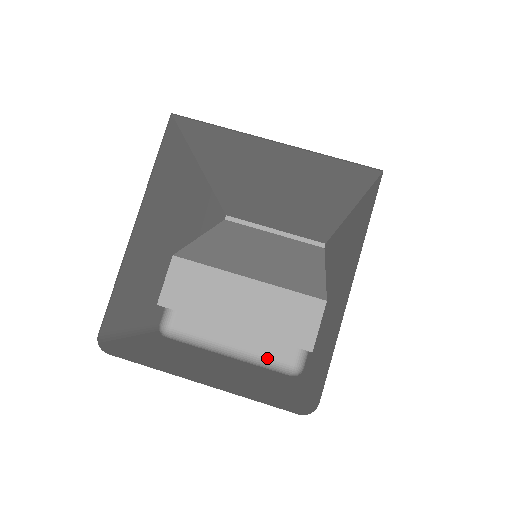
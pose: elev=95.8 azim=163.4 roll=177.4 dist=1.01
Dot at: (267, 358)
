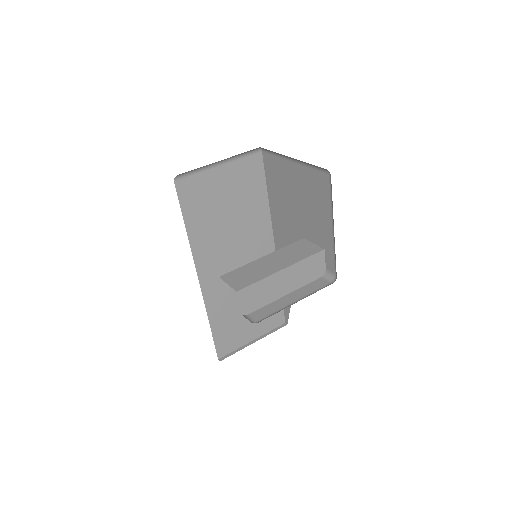
Dot at: (316, 291)
